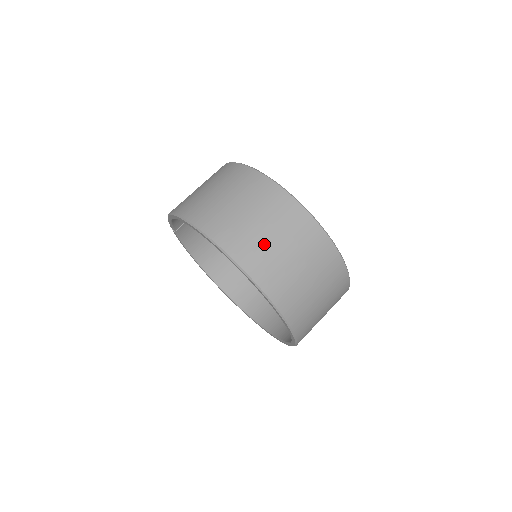
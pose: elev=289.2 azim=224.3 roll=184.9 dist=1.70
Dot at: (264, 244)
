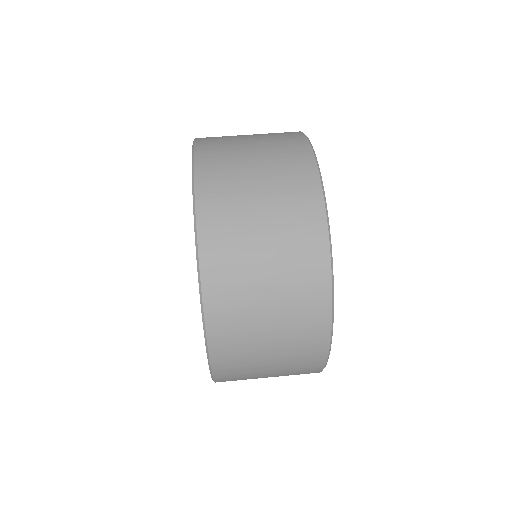
Dot at: (236, 145)
